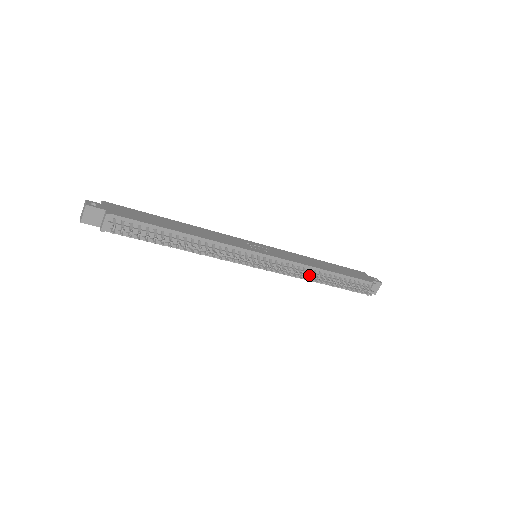
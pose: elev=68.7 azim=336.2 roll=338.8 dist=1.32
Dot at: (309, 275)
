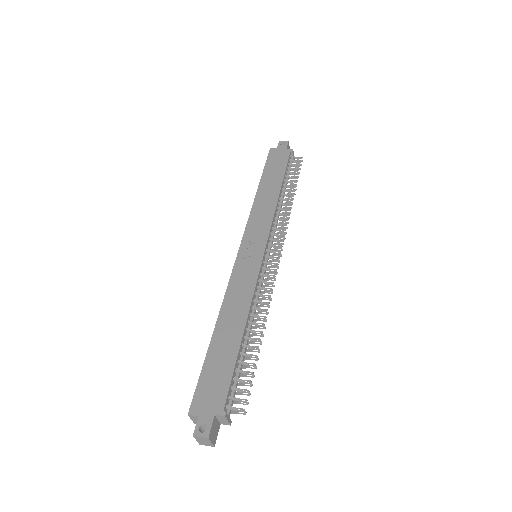
Dot at: (280, 211)
